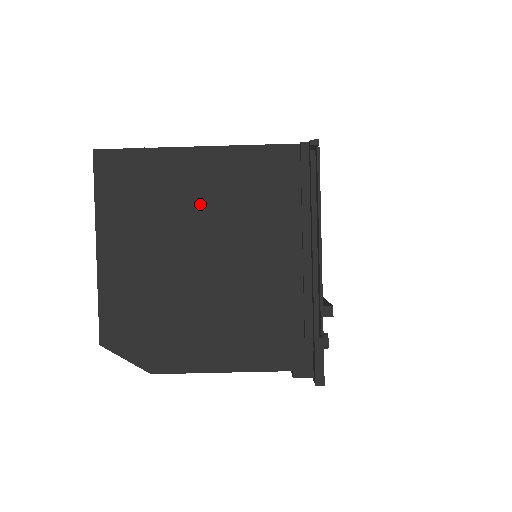
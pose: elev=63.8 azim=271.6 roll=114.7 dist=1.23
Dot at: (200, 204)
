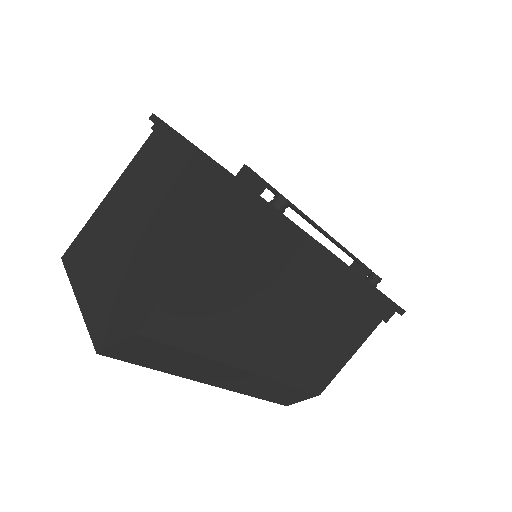
Dot at: (119, 212)
